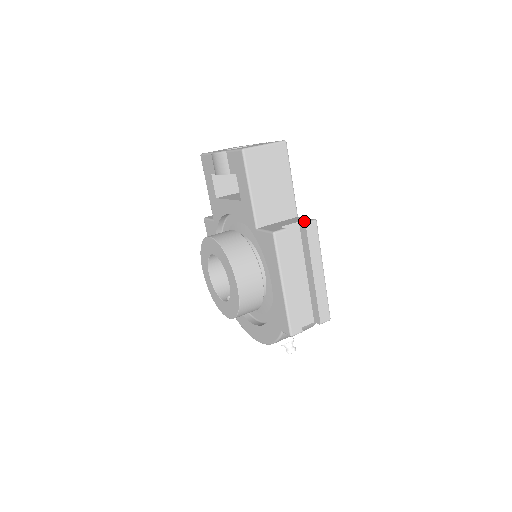
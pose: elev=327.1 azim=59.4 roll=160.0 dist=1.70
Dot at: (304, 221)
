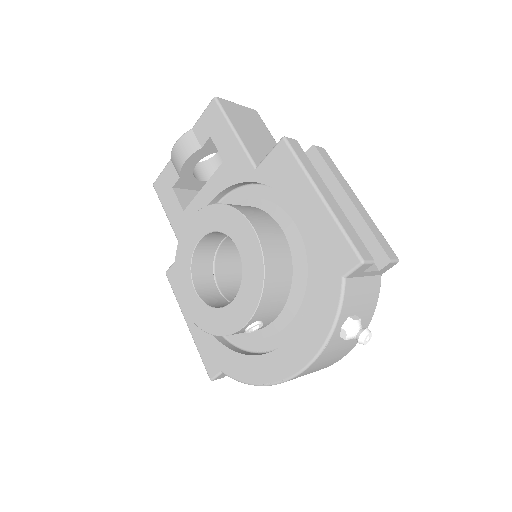
Dot at: (310, 148)
